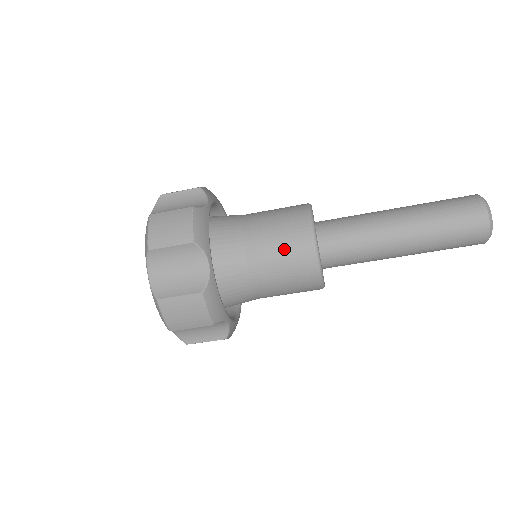
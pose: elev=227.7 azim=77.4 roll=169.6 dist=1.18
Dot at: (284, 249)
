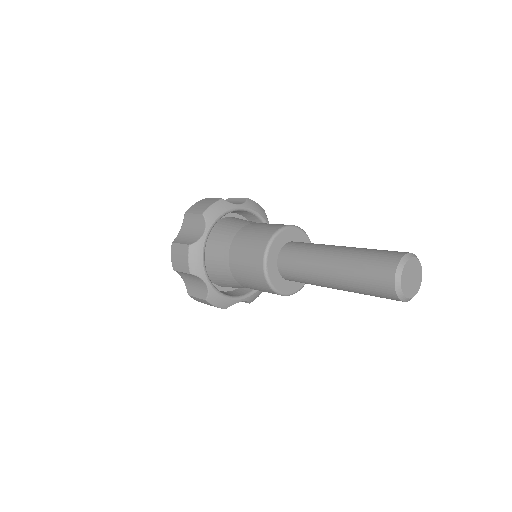
Dot at: occluded
